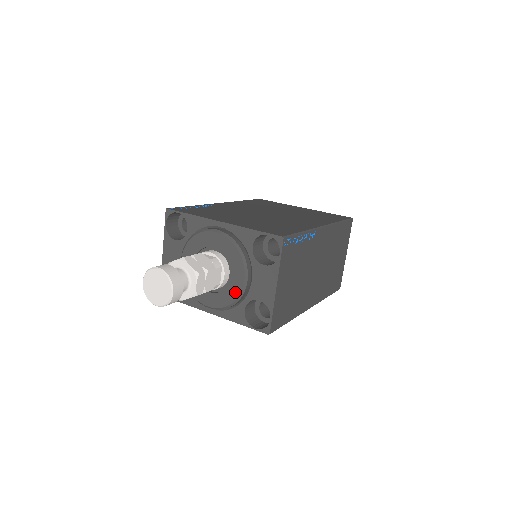
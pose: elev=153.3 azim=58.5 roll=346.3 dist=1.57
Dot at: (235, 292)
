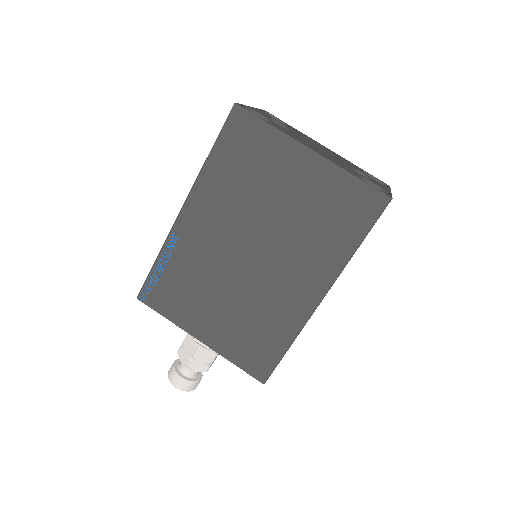
Dot at: occluded
